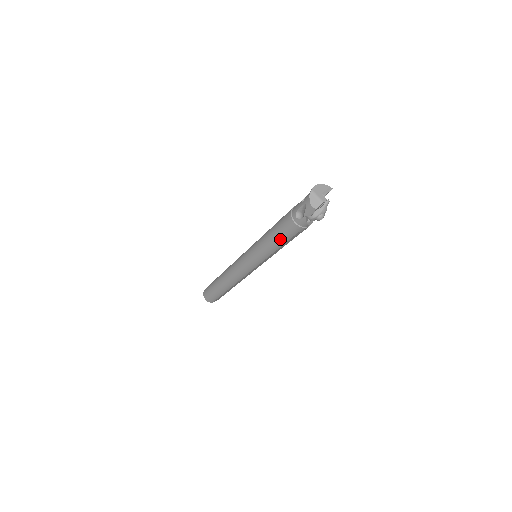
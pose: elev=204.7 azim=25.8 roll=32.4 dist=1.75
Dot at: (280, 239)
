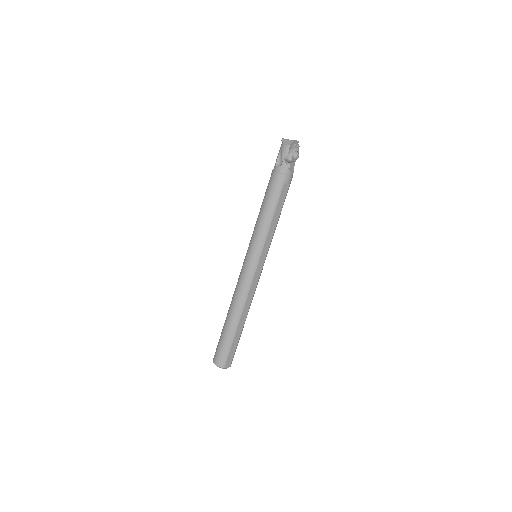
Dot at: (270, 202)
